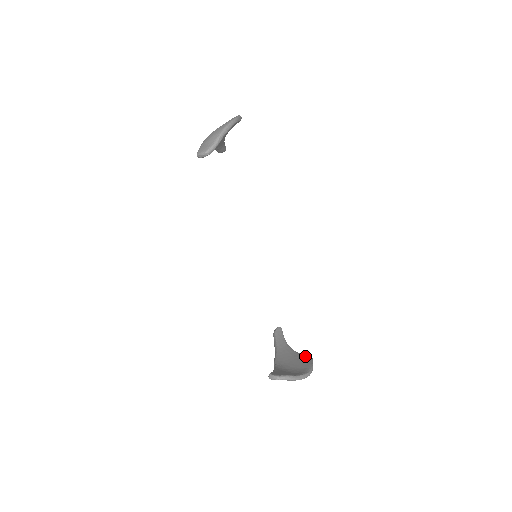
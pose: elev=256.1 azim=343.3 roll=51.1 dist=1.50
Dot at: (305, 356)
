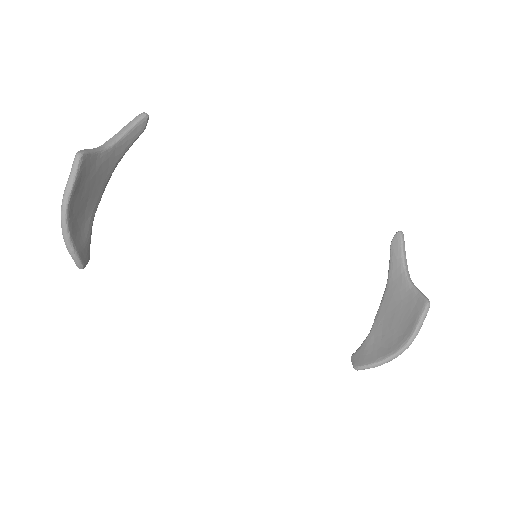
Dot at: (418, 299)
